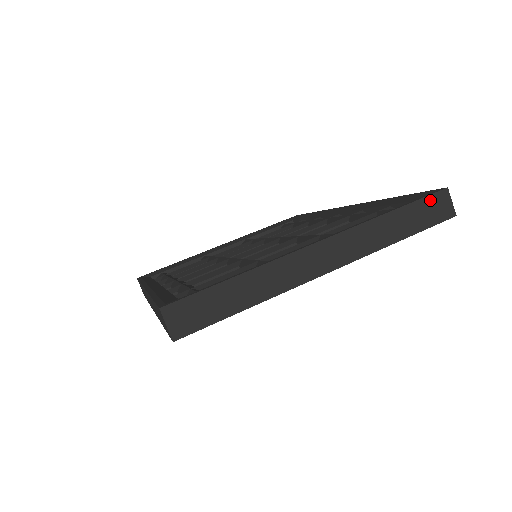
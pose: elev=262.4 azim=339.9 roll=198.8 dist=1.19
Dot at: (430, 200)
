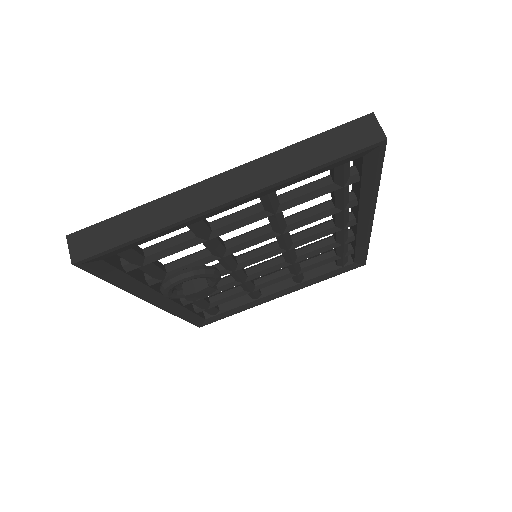
Dot at: (349, 127)
